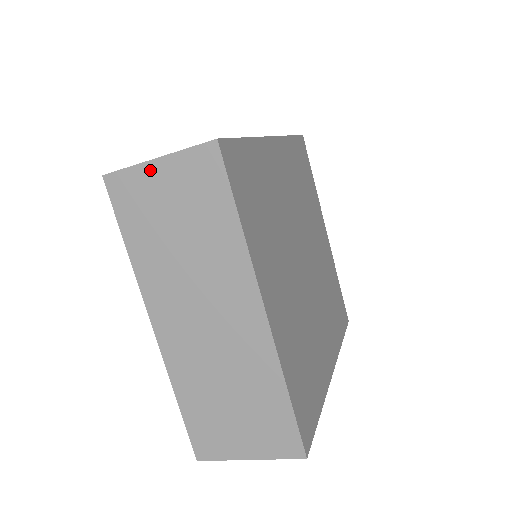
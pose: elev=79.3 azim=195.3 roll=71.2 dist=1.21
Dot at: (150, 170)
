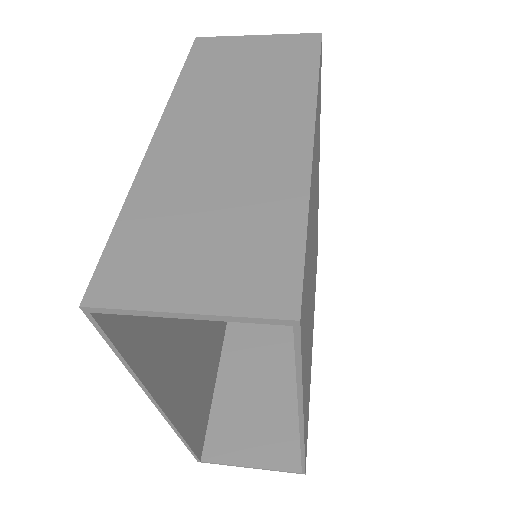
Dot at: (246, 40)
